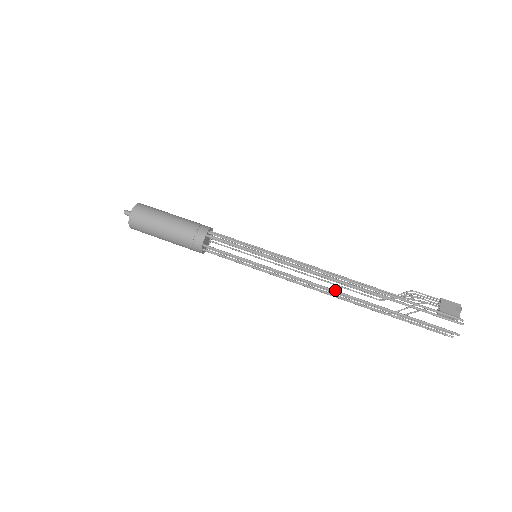
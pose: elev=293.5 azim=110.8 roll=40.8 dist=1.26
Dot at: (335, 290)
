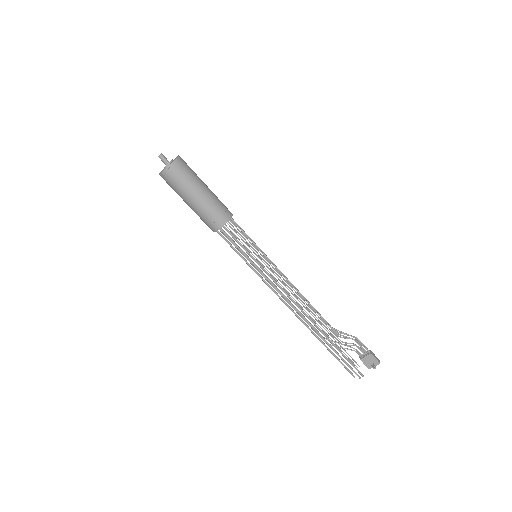
Dot at: (295, 314)
